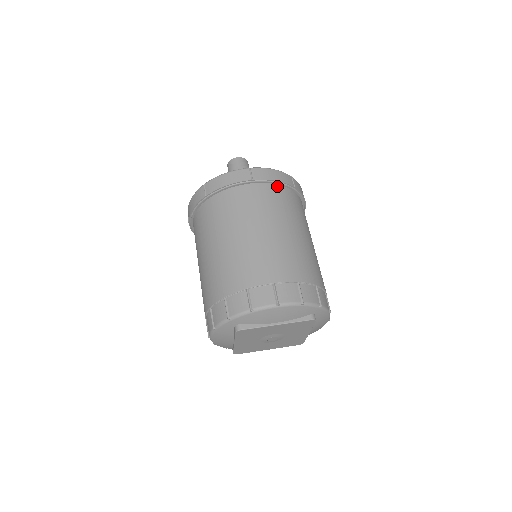
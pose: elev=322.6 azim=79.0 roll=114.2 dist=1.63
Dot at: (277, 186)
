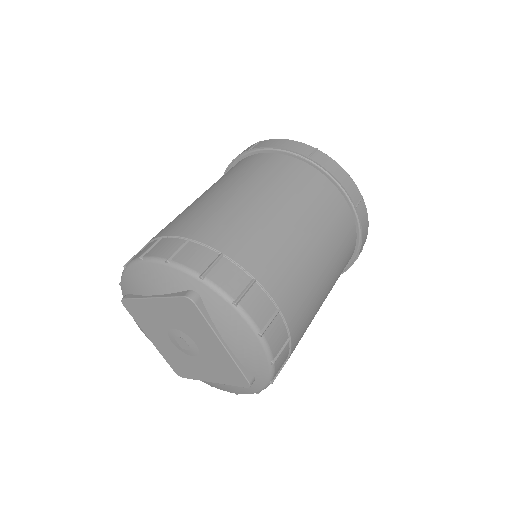
Dot at: (279, 155)
